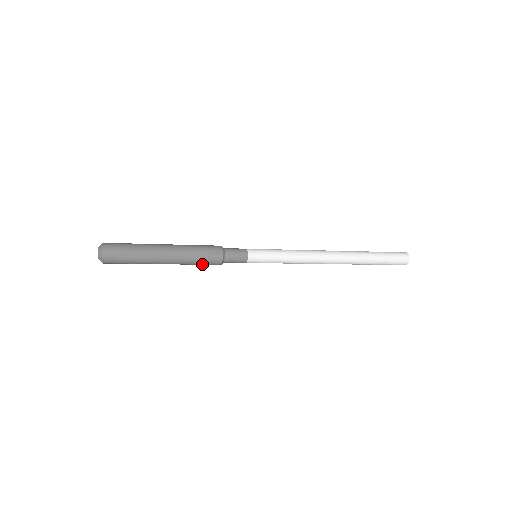
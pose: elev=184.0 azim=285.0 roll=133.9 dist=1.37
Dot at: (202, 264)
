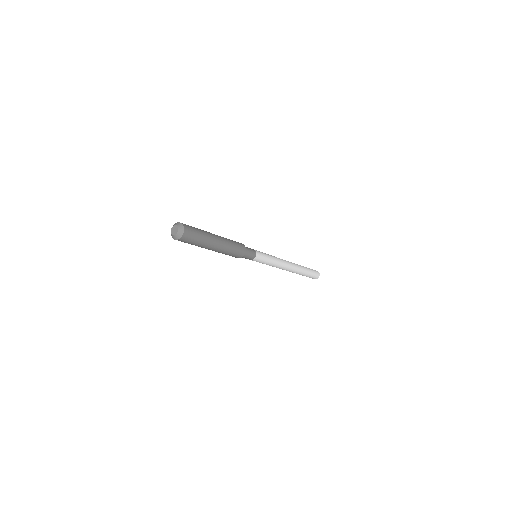
Dot at: occluded
